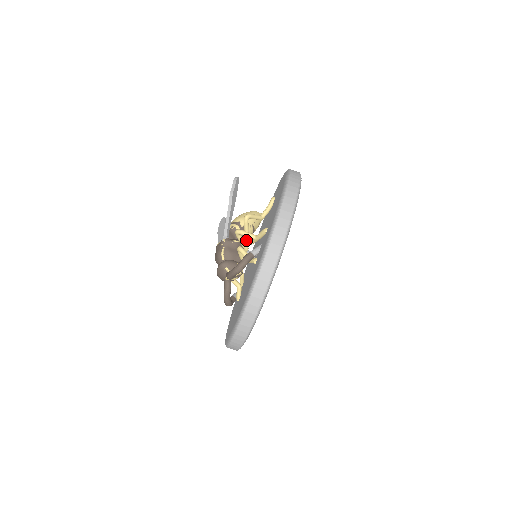
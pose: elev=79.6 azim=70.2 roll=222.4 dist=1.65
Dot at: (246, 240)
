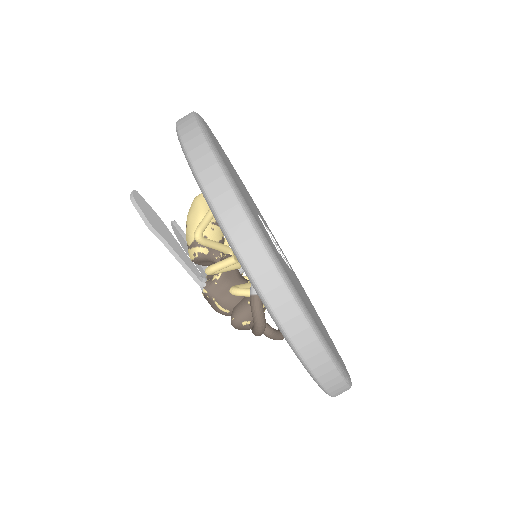
Dot at: (226, 253)
